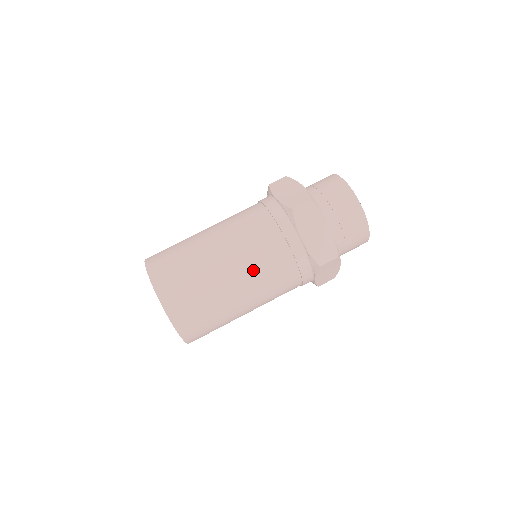
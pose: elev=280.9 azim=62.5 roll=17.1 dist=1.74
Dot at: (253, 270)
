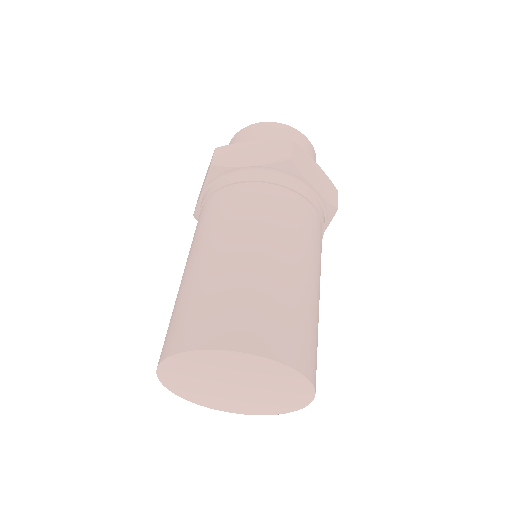
Dot at: (246, 225)
